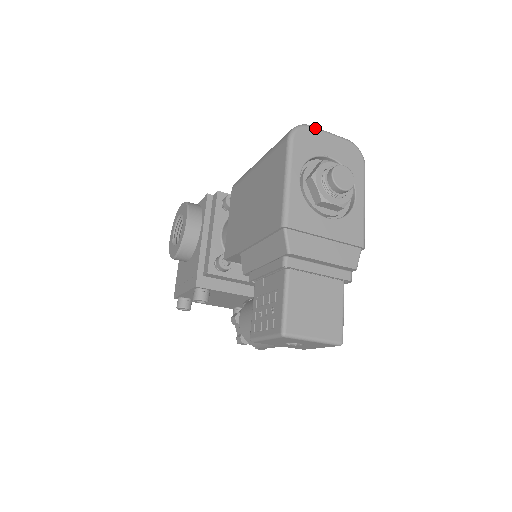
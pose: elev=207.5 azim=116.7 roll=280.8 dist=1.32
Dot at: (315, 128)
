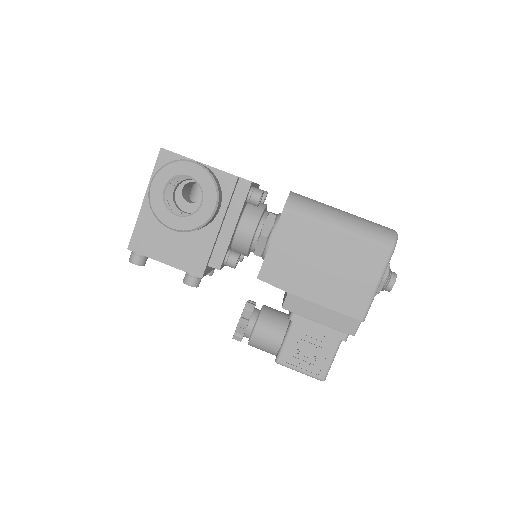
Dot at: occluded
